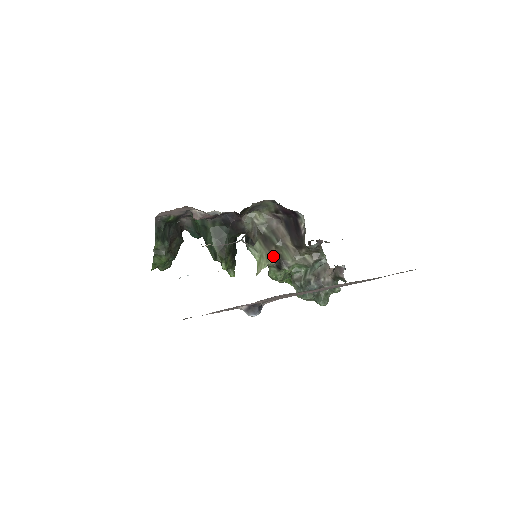
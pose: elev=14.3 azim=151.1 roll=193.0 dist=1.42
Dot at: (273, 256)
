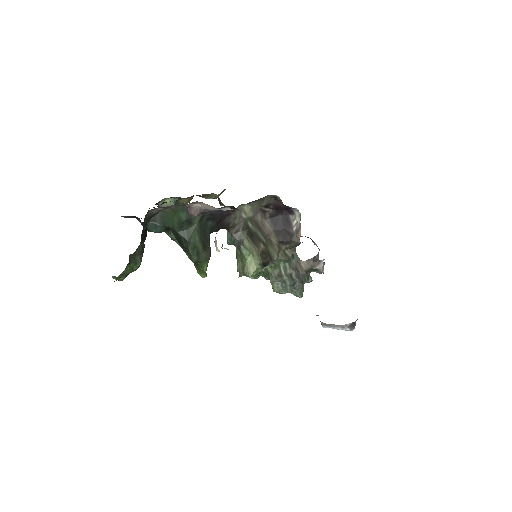
Dot at: (262, 253)
